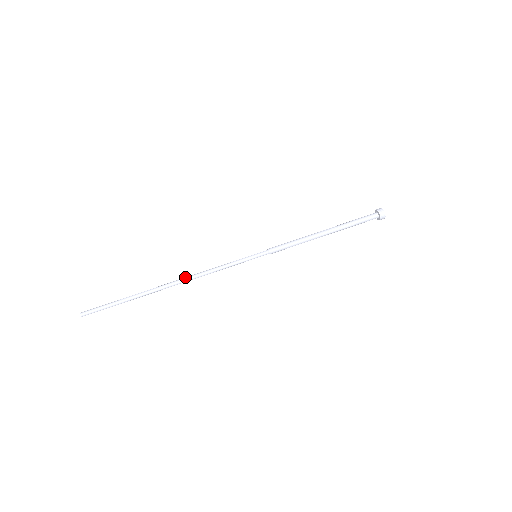
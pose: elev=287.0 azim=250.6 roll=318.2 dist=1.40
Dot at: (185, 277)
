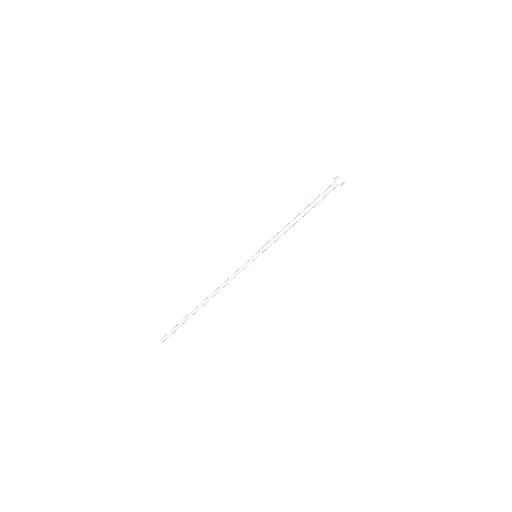
Dot at: (213, 292)
